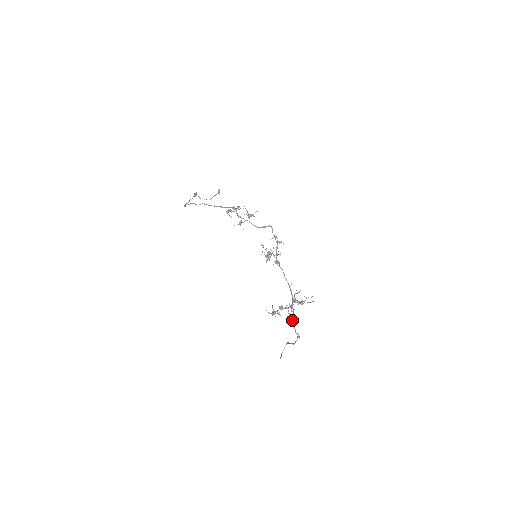
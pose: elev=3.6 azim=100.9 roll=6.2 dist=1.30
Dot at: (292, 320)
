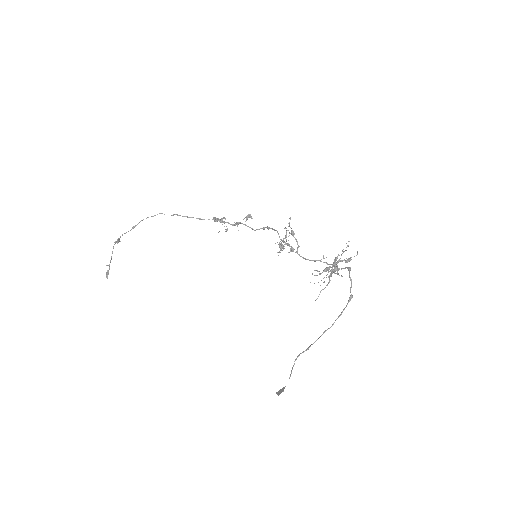
Dot at: occluded
